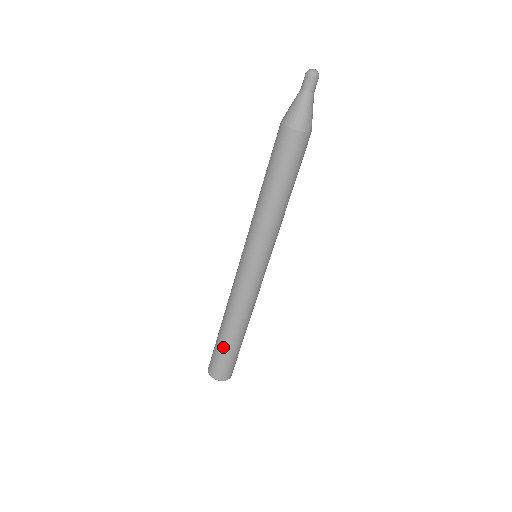
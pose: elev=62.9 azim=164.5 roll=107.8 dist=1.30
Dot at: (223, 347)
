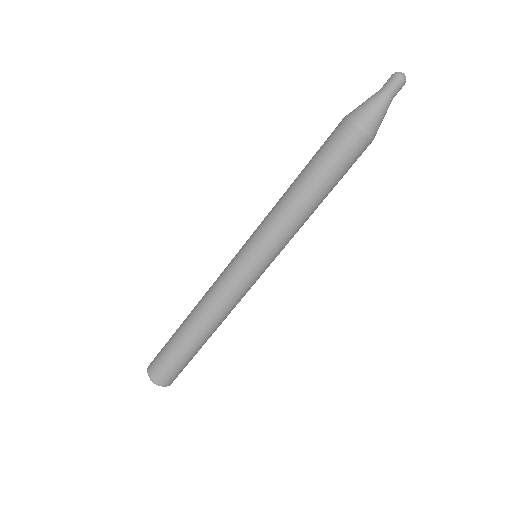
Dot at: (173, 340)
